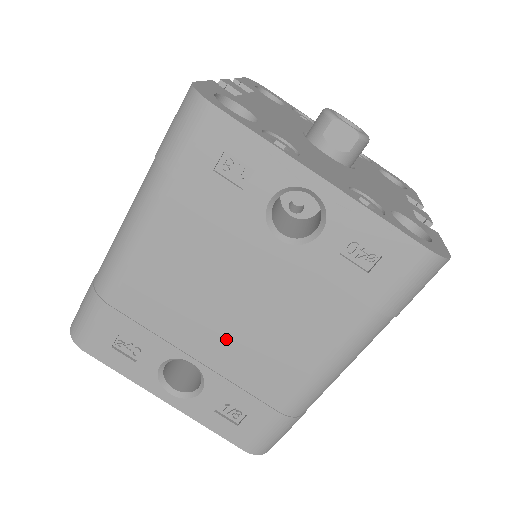
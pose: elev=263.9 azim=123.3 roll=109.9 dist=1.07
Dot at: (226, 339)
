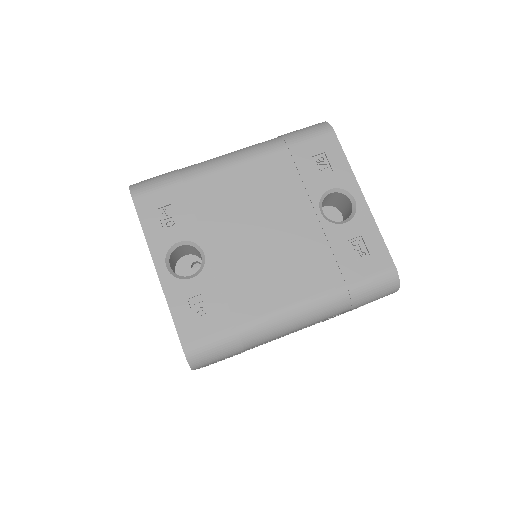
Dot at: (242, 251)
